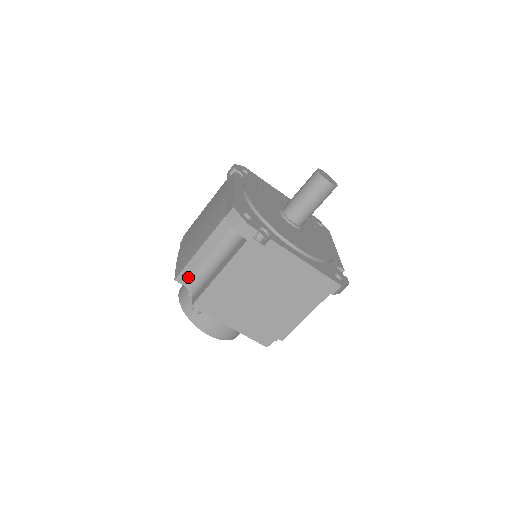
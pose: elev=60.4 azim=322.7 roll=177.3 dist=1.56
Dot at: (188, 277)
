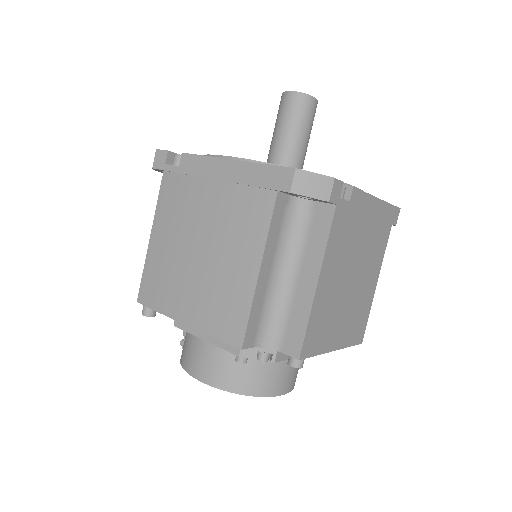
Dot at: (255, 329)
